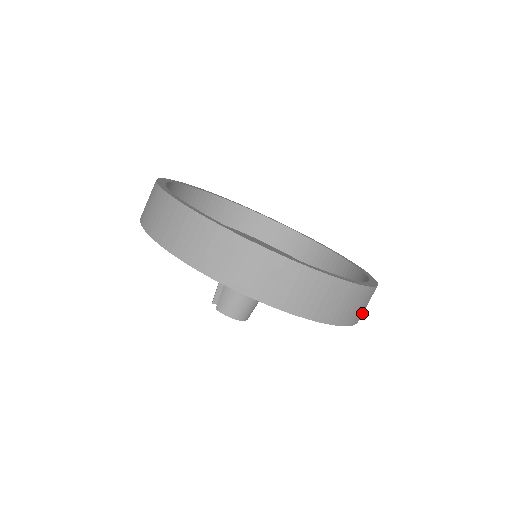
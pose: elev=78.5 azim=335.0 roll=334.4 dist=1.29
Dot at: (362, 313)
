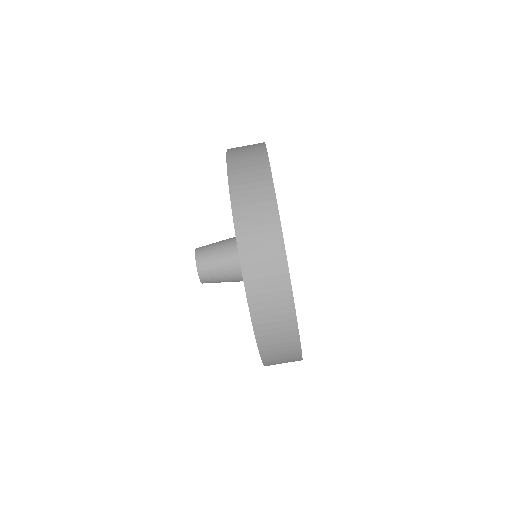
Dot at: (268, 342)
